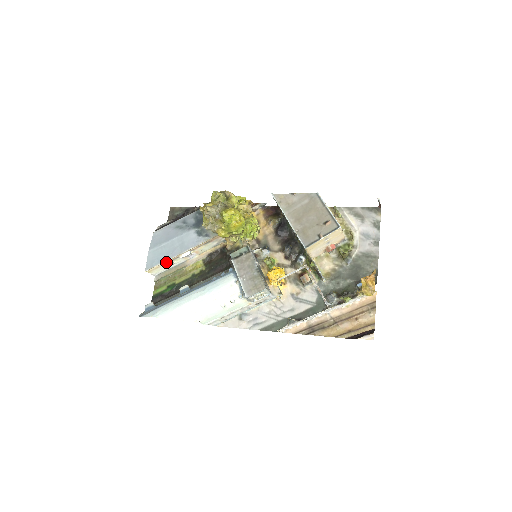
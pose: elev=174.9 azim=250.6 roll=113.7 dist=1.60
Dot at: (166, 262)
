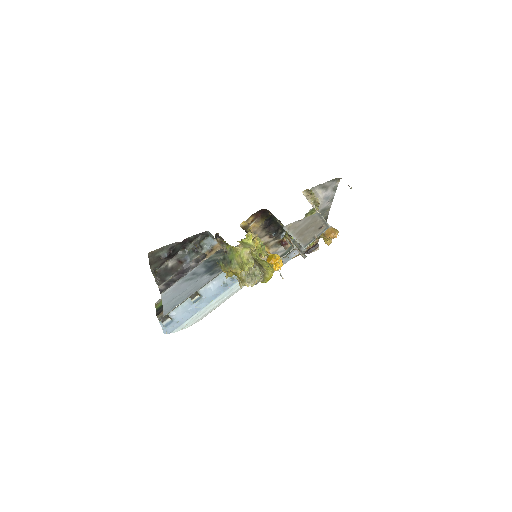
Dot at: occluded
